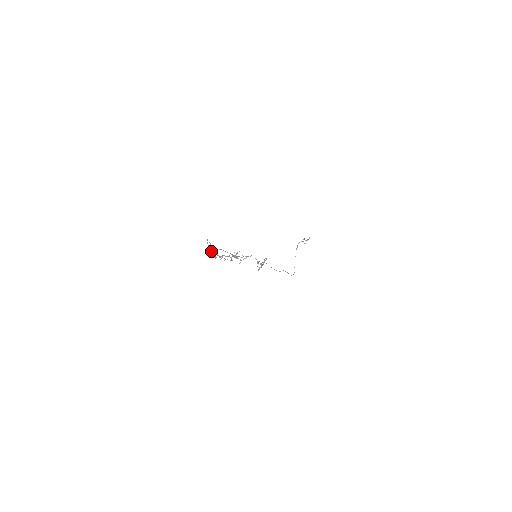
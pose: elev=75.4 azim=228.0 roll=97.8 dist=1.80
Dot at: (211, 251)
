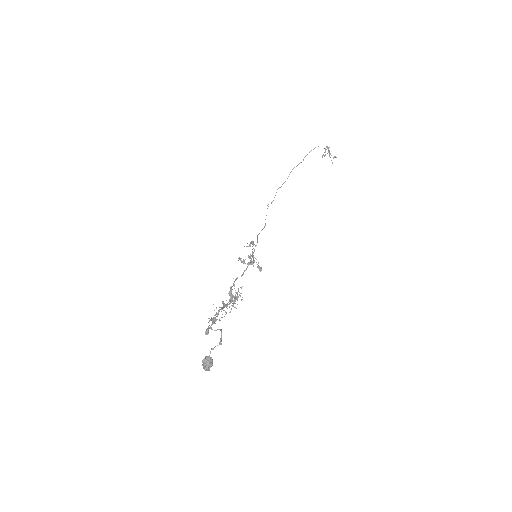
Dot at: (208, 368)
